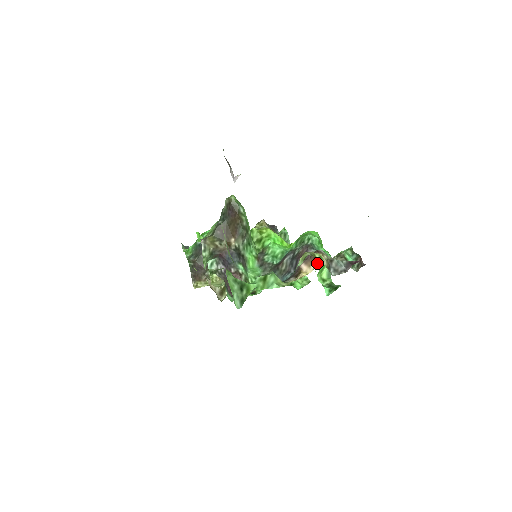
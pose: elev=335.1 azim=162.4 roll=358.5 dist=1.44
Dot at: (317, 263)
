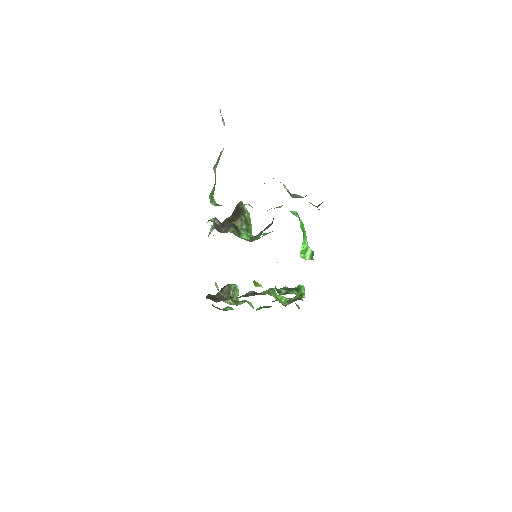
Dot at: occluded
